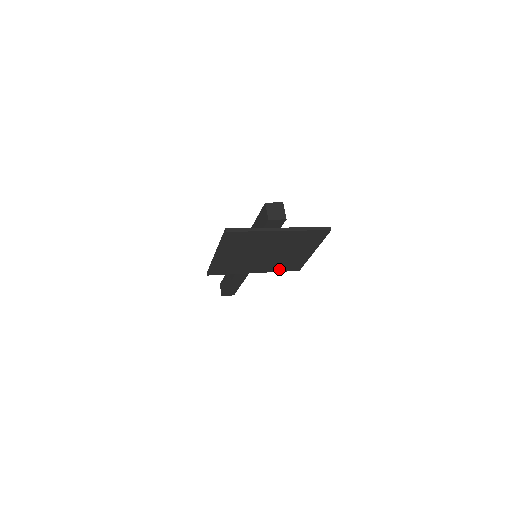
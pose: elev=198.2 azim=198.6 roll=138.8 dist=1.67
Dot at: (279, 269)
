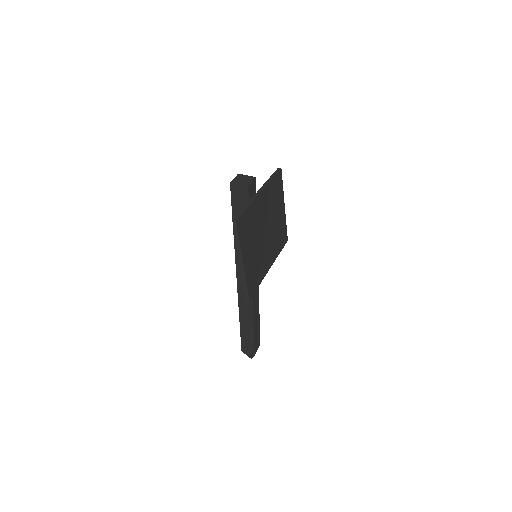
Dot at: (278, 249)
